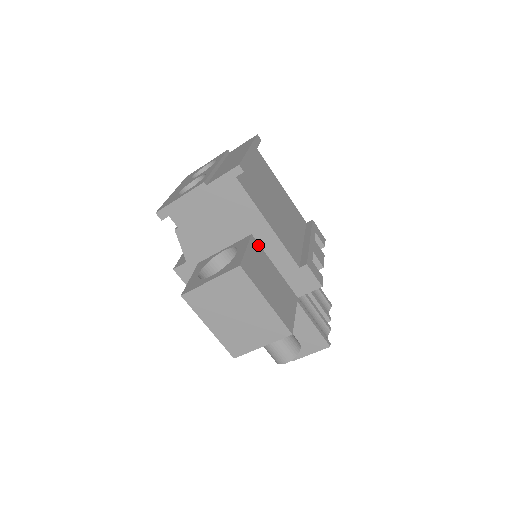
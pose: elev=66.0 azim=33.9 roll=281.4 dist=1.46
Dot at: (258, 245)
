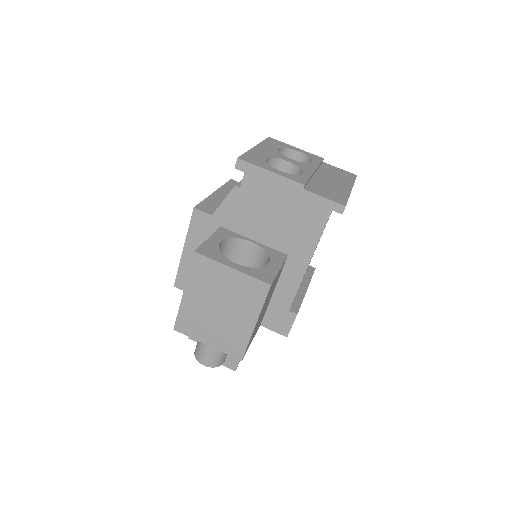
Dot at: (283, 267)
